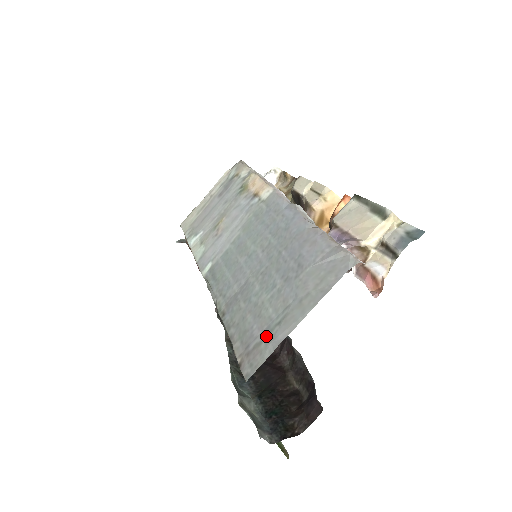
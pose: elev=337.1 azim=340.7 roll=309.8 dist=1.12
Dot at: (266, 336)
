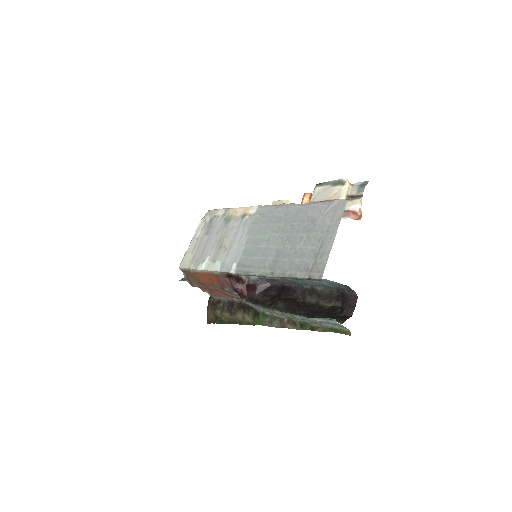
Dot at: (317, 256)
